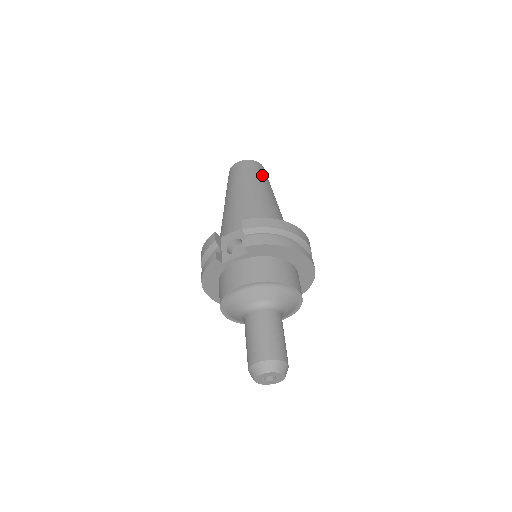
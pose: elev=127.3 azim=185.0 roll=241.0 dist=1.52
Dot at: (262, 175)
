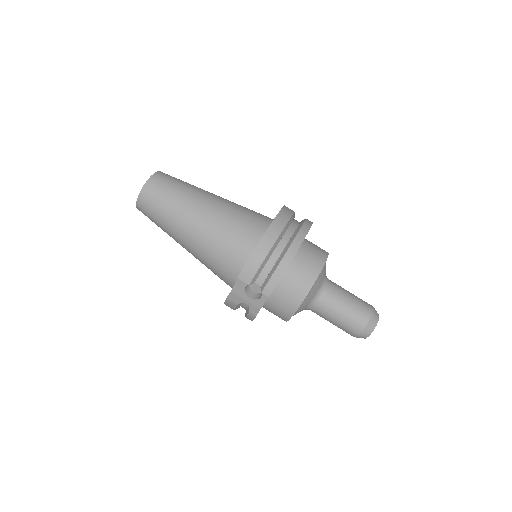
Dot at: (172, 191)
